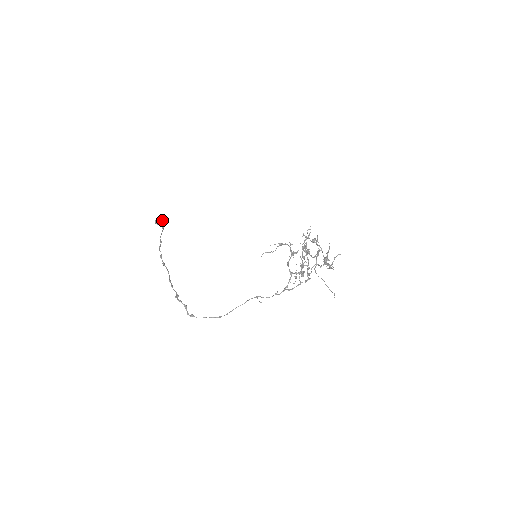
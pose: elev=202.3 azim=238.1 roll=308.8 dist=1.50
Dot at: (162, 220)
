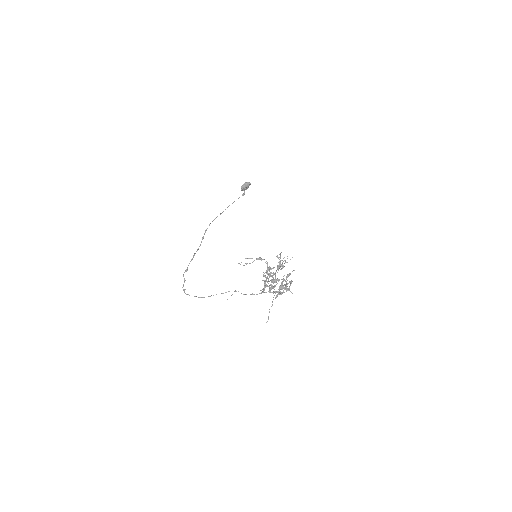
Dot at: (244, 188)
